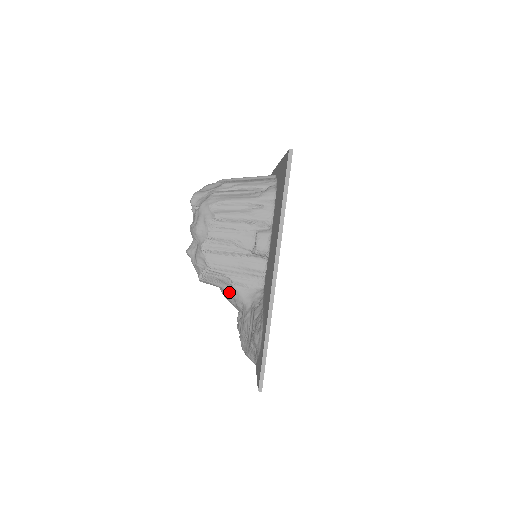
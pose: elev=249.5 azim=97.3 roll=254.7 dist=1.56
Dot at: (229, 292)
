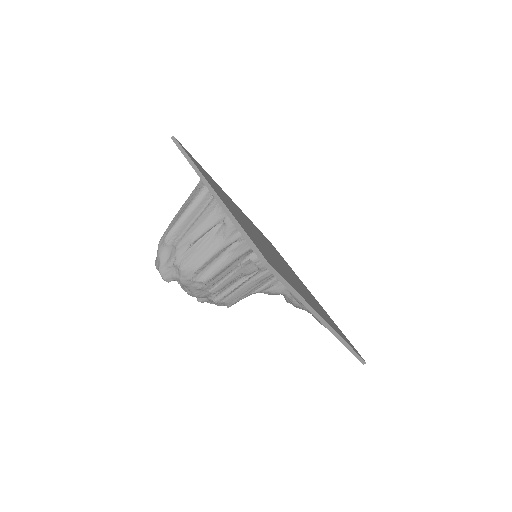
Dot at: occluded
